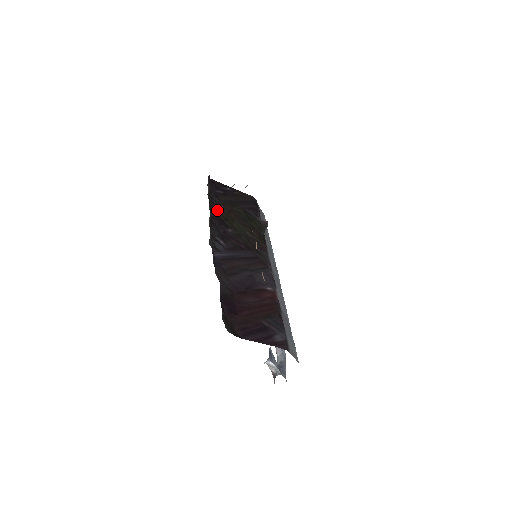
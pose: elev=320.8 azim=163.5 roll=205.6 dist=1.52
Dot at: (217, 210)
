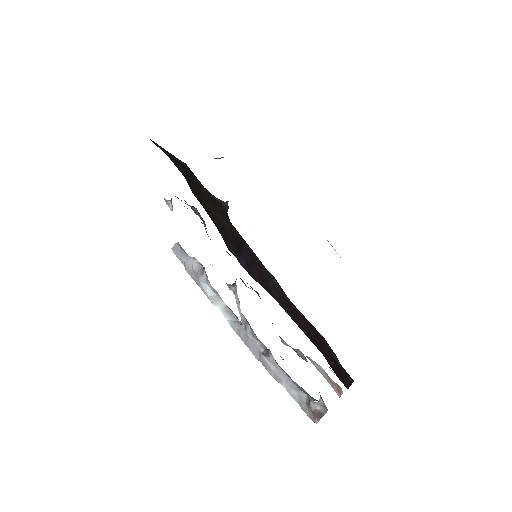
Dot at: (192, 191)
